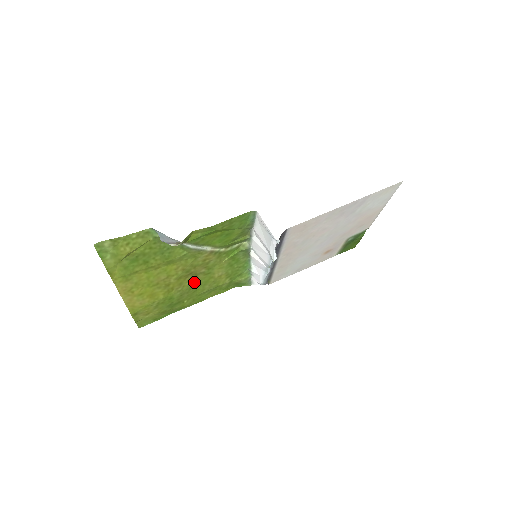
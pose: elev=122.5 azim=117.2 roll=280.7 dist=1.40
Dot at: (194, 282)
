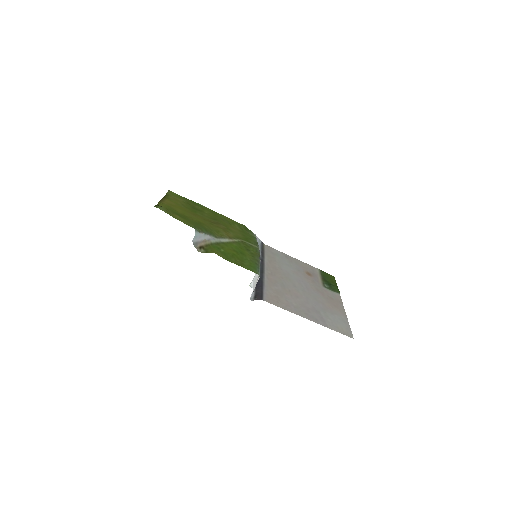
Dot at: (215, 220)
